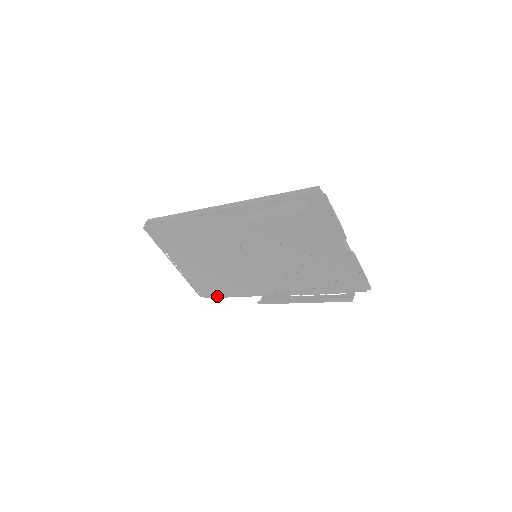
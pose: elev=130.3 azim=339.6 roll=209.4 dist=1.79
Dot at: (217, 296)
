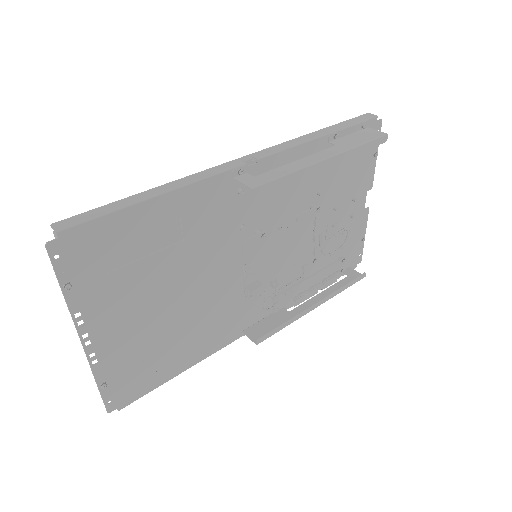
Dot at: (151, 387)
